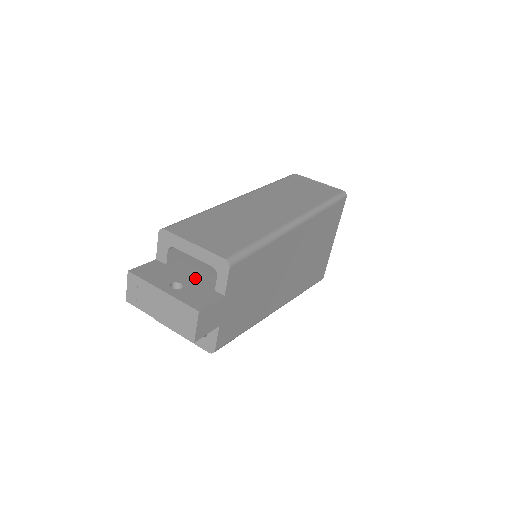
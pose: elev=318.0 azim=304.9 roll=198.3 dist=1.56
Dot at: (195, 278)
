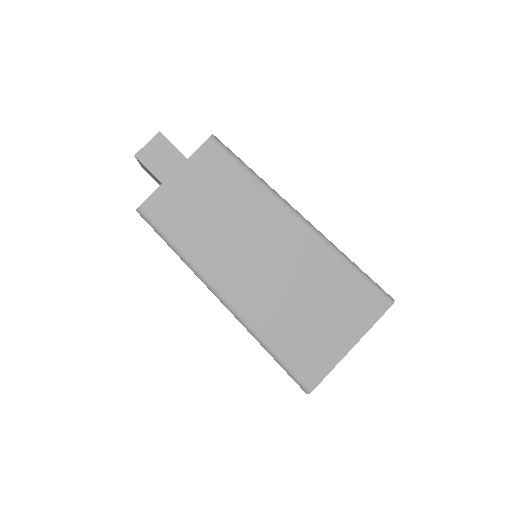
Dot at: occluded
